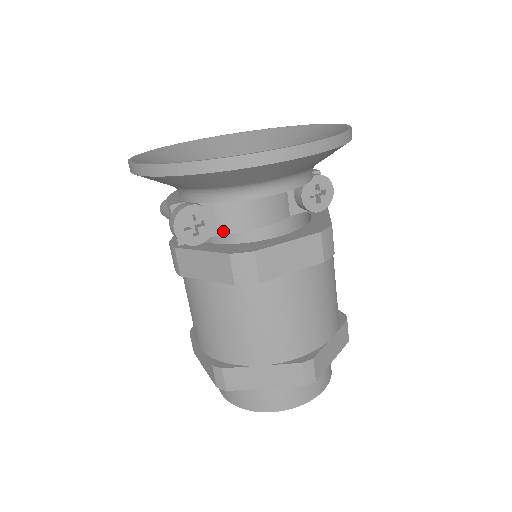
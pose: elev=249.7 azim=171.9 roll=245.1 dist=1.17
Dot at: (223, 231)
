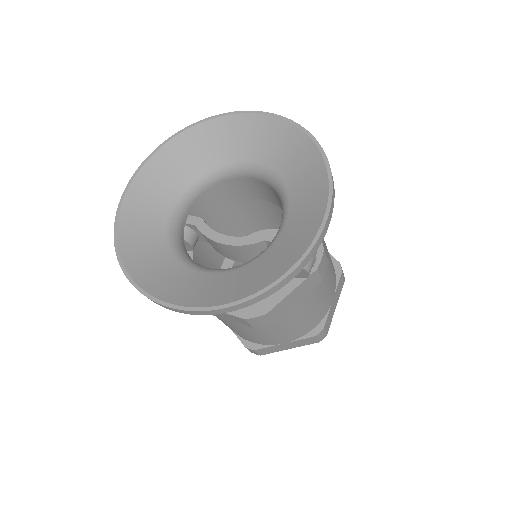
Dot at: occluded
